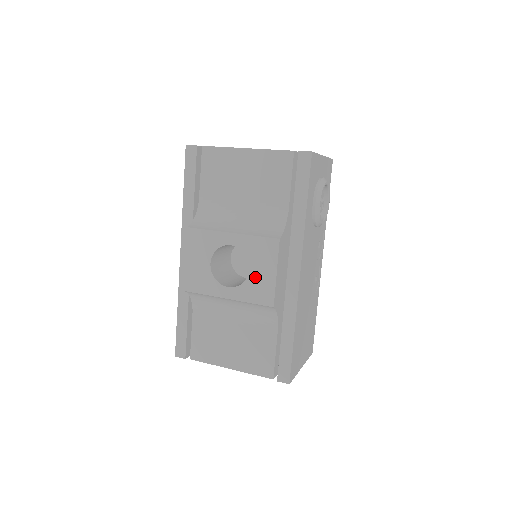
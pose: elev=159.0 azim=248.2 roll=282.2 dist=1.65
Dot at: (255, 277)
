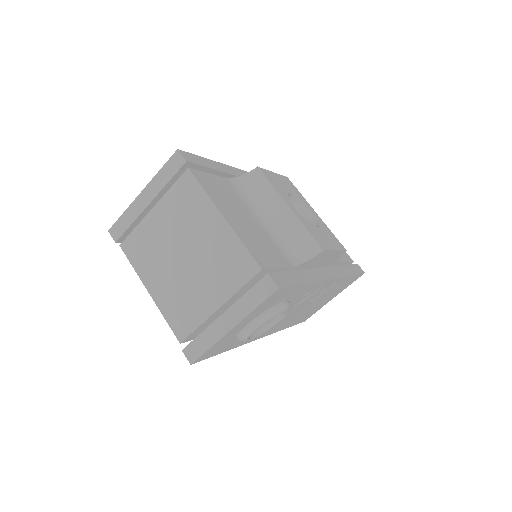
Dot at: occluded
